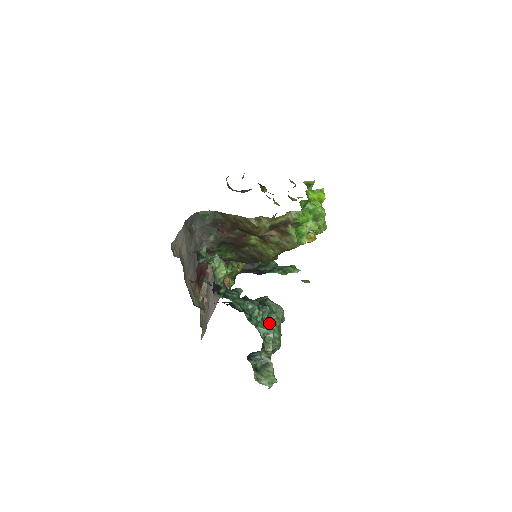
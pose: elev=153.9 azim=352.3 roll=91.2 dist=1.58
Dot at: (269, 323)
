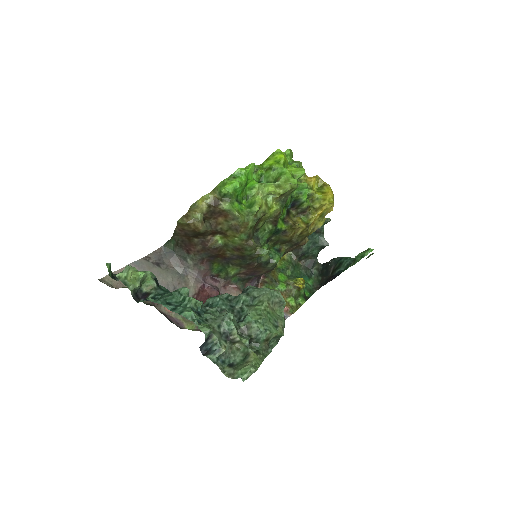
Dot at: (246, 310)
